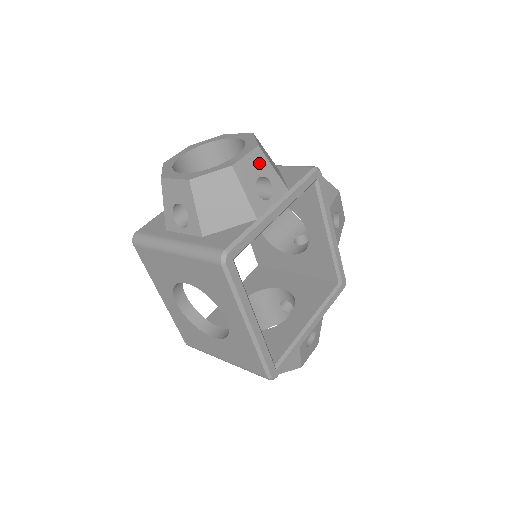
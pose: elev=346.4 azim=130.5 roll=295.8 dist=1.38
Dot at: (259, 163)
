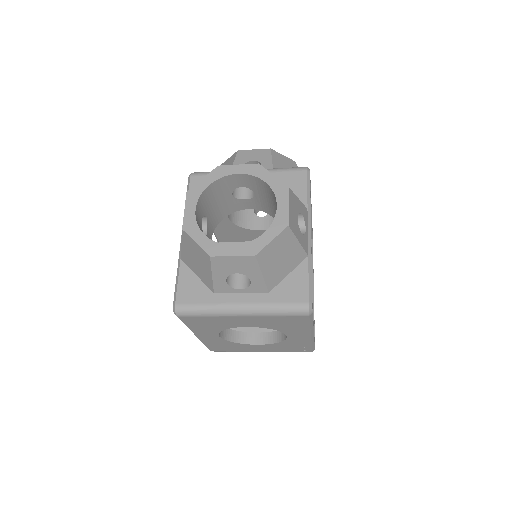
Dot at: (294, 204)
